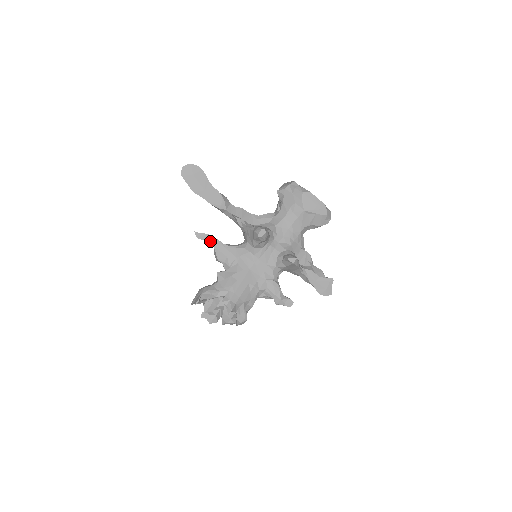
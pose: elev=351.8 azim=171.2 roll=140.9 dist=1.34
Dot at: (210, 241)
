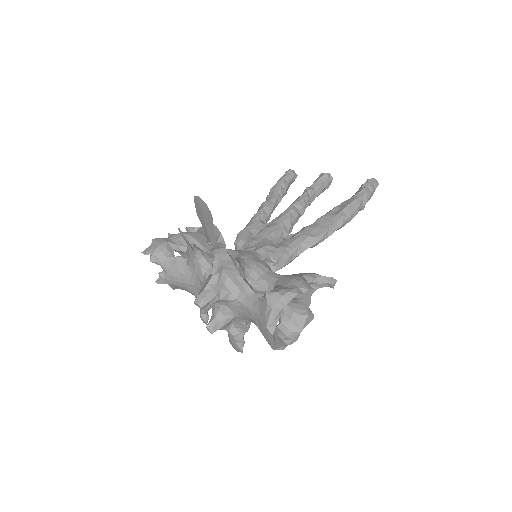
Dot at: (187, 242)
